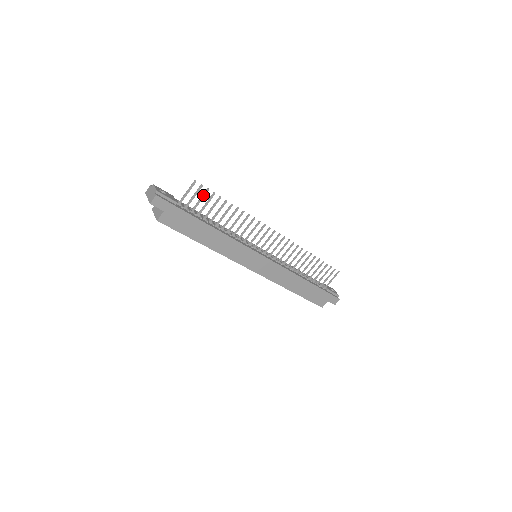
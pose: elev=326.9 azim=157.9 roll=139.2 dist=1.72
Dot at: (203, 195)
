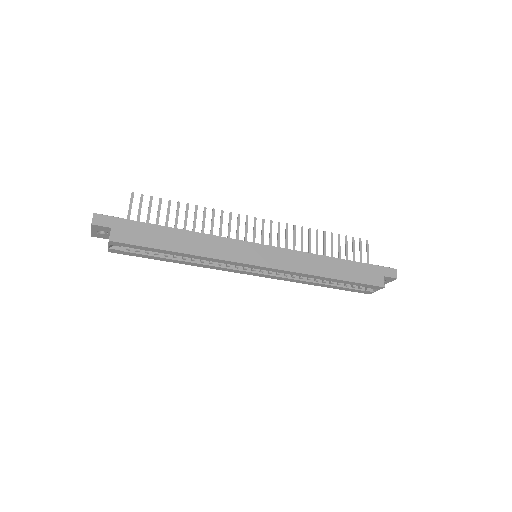
Dot at: (149, 204)
